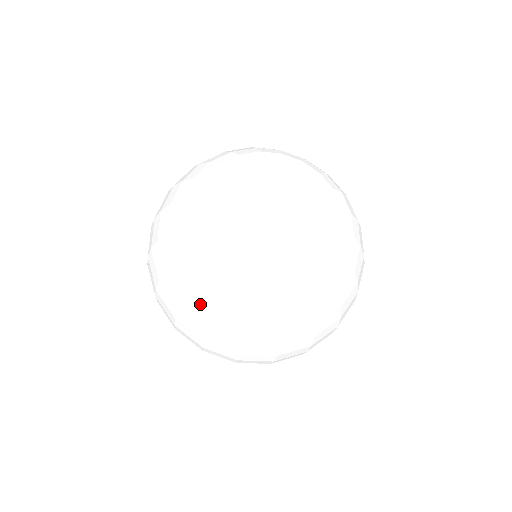
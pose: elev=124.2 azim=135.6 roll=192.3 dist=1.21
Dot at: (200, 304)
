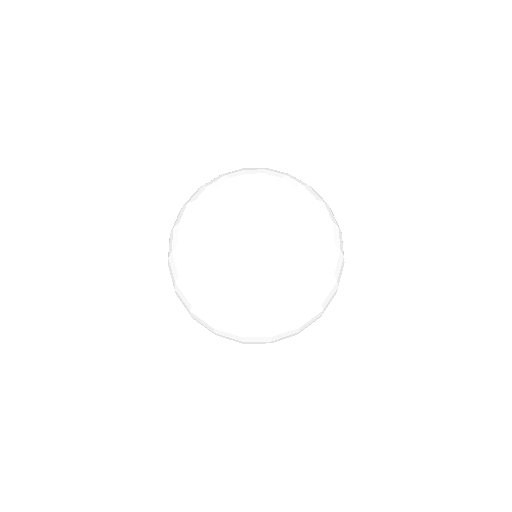
Dot at: (177, 260)
